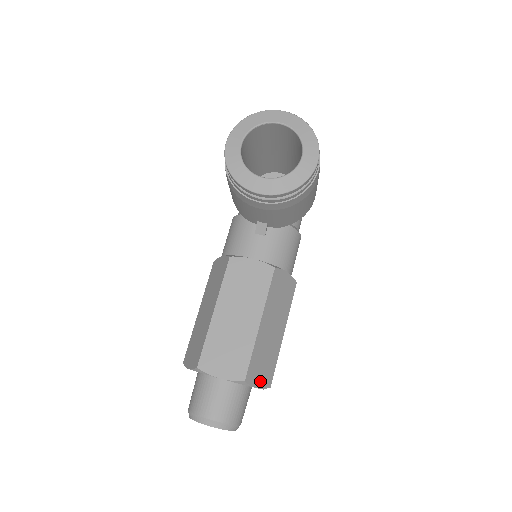
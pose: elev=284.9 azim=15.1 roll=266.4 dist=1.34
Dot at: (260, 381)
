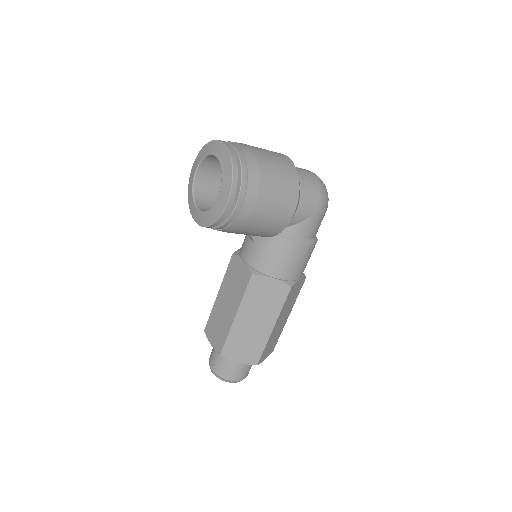
Dot at: (241, 358)
